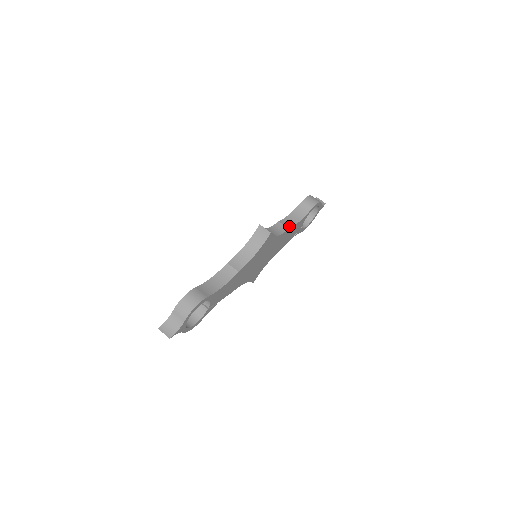
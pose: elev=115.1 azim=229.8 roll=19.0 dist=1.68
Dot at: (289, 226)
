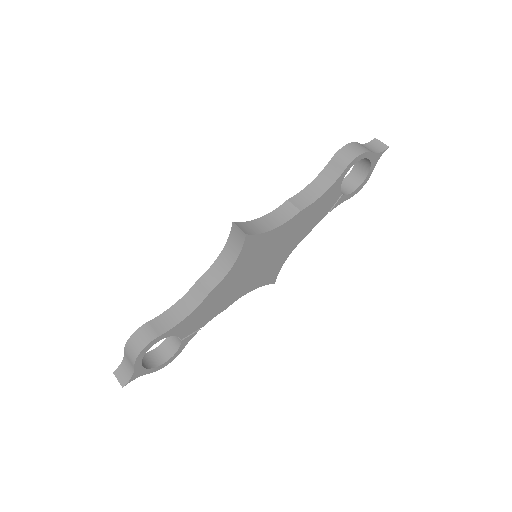
Dot at: (303, 205)
